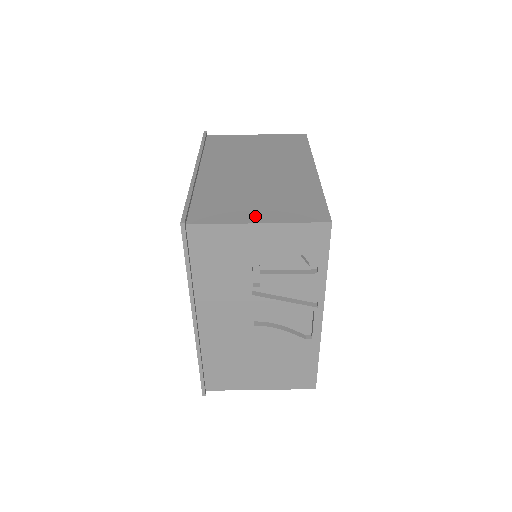
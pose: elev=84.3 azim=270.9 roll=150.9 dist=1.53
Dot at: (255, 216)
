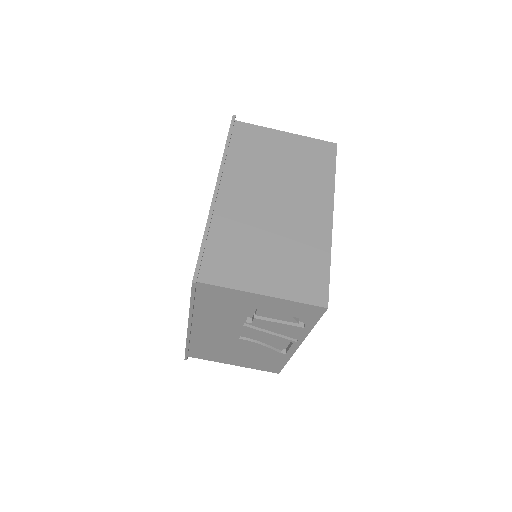
Dot at: (261, 283)
